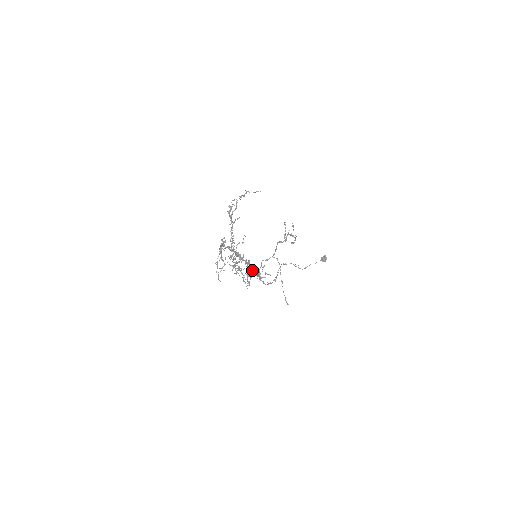
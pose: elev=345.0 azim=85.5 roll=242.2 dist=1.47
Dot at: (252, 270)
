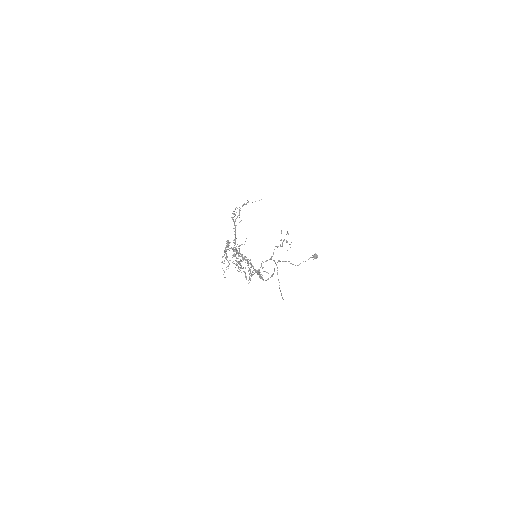
Dot at: occluded
